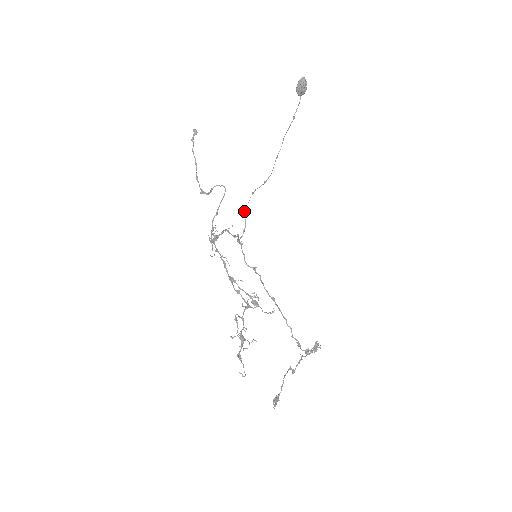
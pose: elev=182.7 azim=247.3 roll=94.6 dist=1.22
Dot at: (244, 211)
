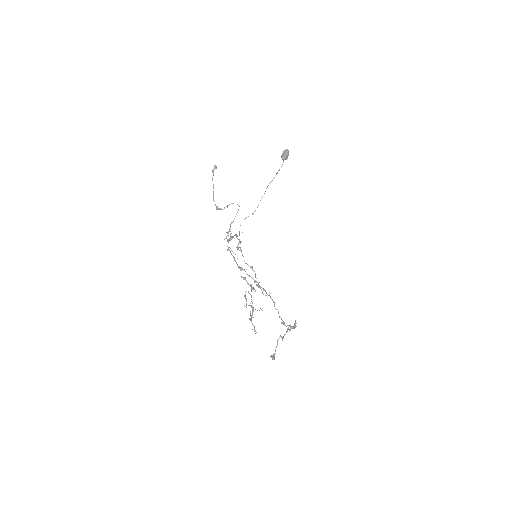
Dot at: occluded
